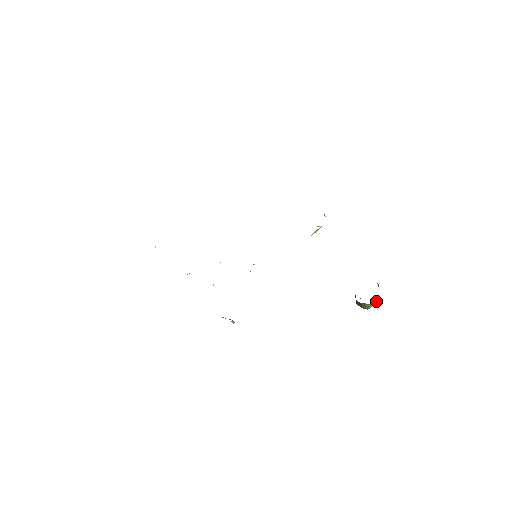
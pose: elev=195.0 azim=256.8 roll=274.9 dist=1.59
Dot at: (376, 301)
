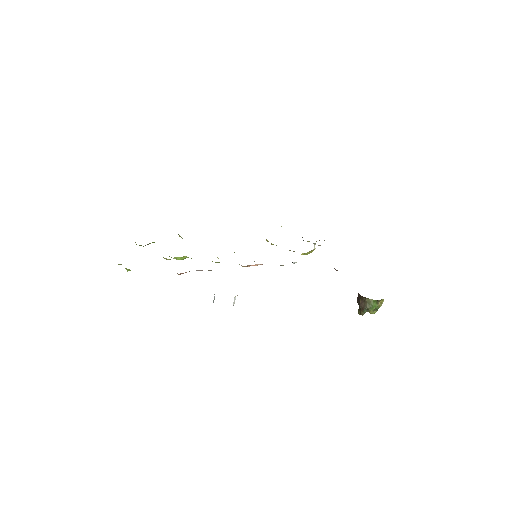
Dot at: (379, 303)
